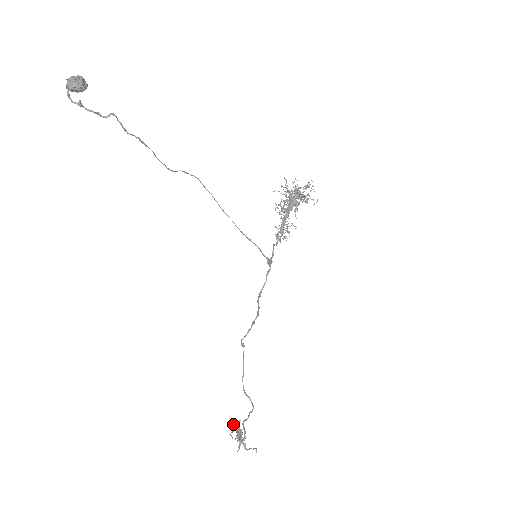
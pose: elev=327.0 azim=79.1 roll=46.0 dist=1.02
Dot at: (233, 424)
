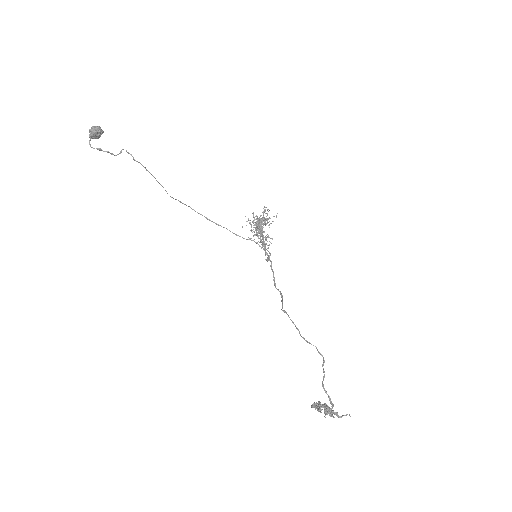
Dot at: (315, 408)
